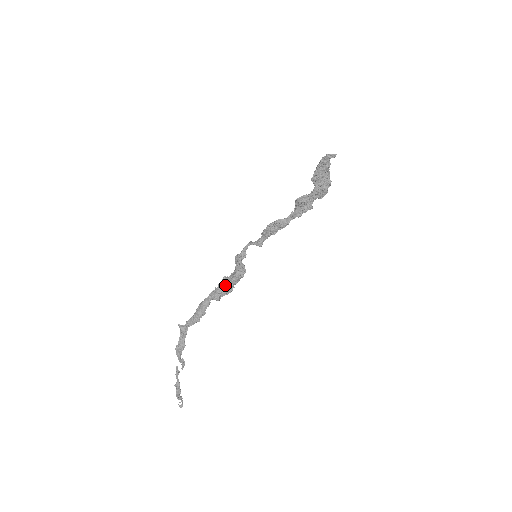
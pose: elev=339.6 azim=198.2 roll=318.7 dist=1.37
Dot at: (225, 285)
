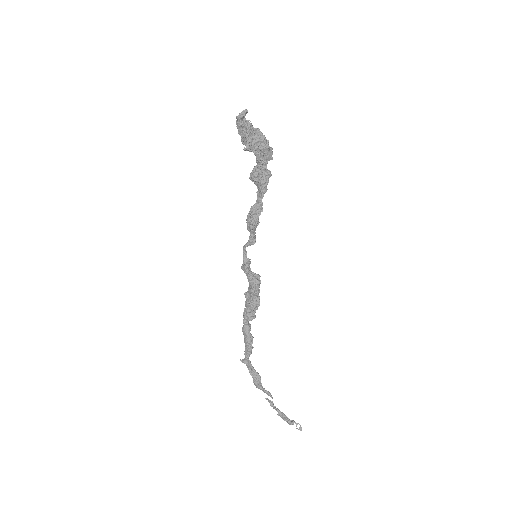
Dot at: (249, 301)
